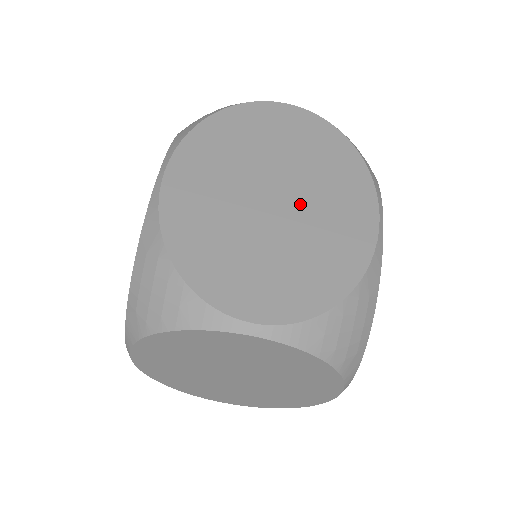
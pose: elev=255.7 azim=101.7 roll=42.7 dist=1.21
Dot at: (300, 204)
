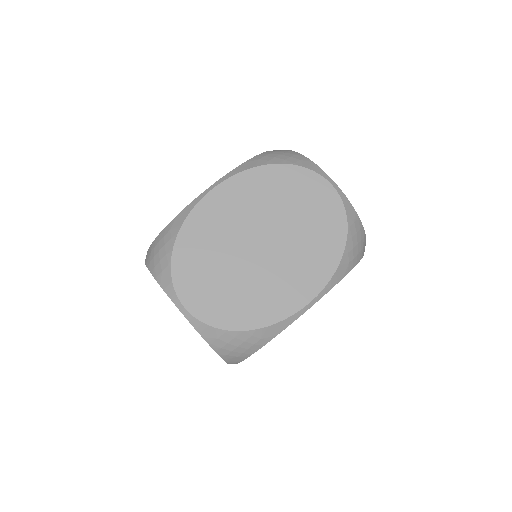
Dot at: (270, 262)
